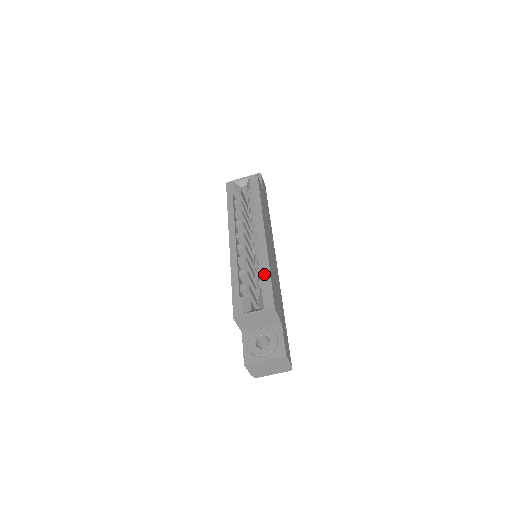
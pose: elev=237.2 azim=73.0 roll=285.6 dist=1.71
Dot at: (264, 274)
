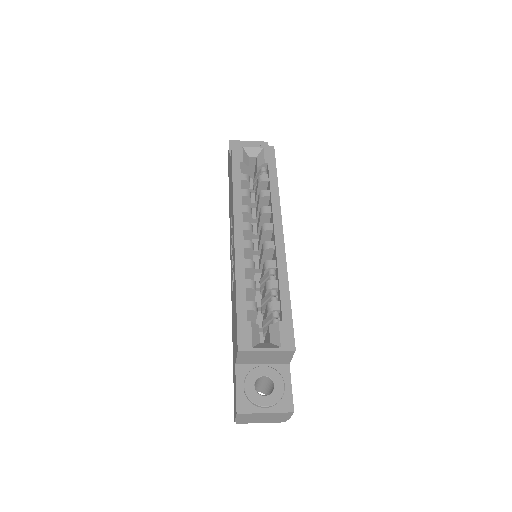
Dot at: (282, 295)
